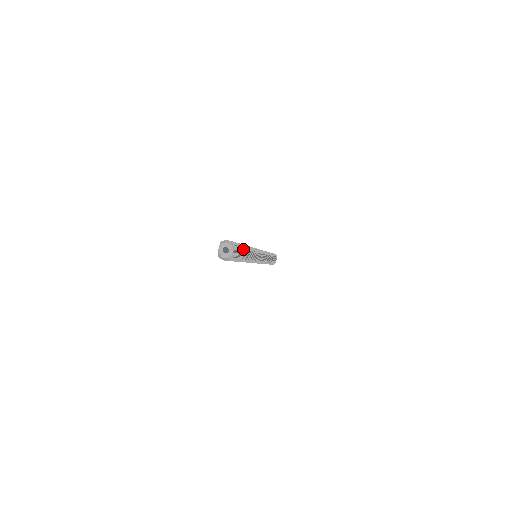
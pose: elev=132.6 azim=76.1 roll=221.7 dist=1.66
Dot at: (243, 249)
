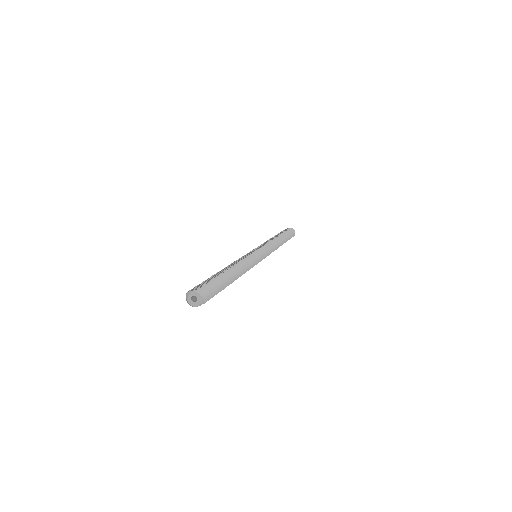
Dot at: (222, 289)
